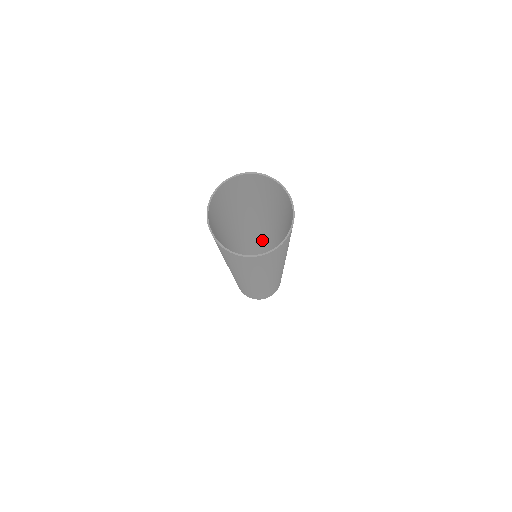
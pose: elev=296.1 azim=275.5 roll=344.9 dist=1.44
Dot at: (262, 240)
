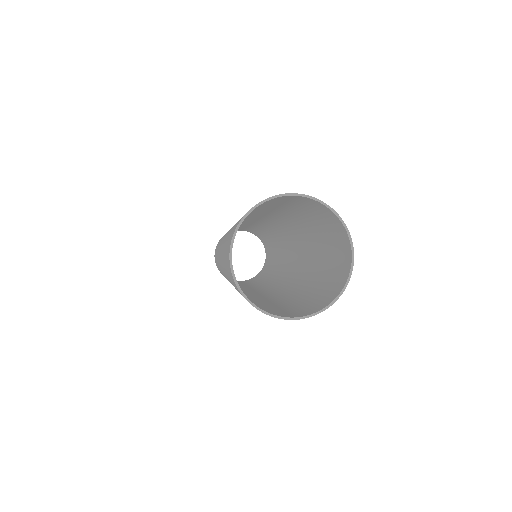
Dot at: occluded
